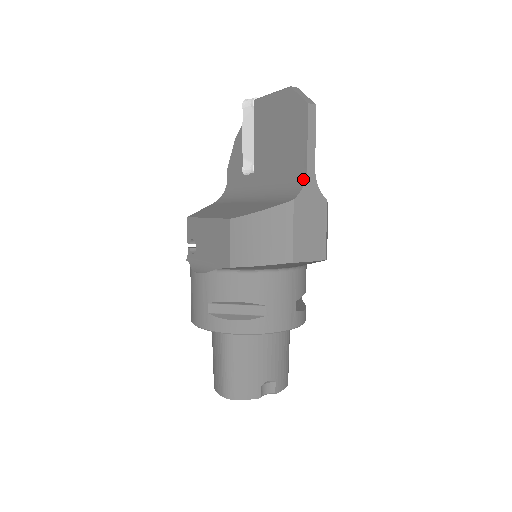
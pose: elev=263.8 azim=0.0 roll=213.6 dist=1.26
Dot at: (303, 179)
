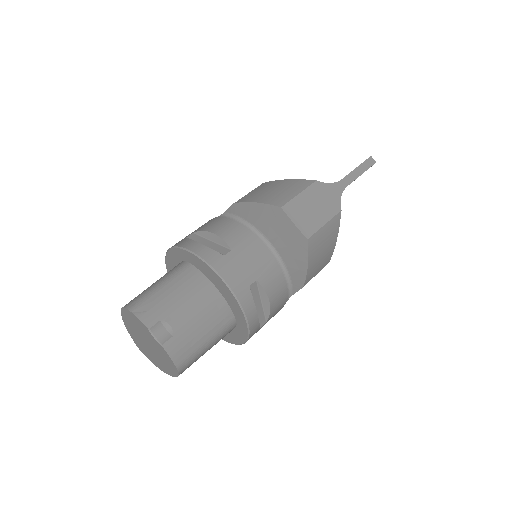
Dot at: (334, 183)
